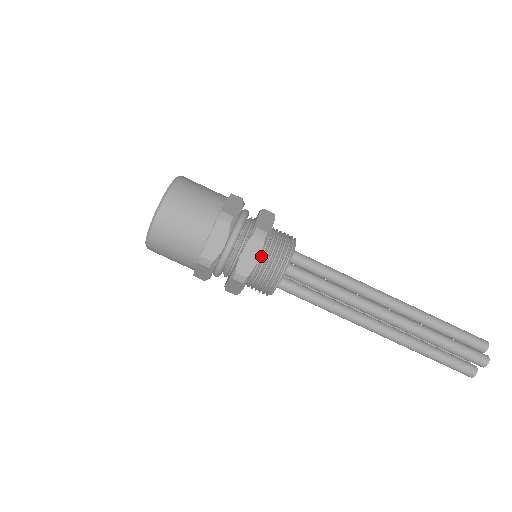
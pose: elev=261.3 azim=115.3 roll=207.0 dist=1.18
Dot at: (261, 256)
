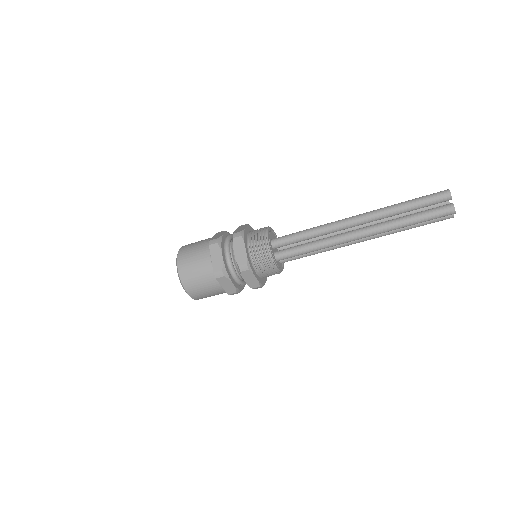
Dot at: (256, 270)
